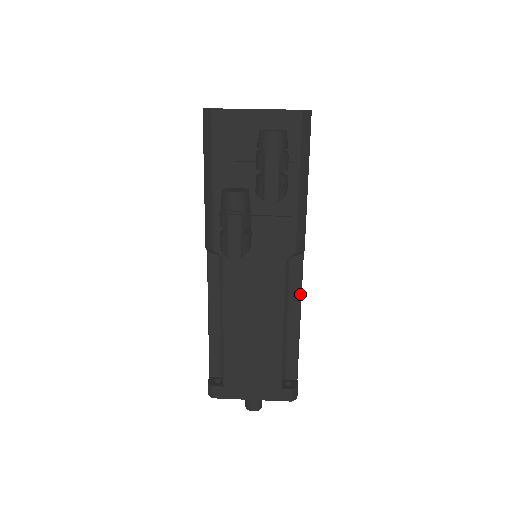
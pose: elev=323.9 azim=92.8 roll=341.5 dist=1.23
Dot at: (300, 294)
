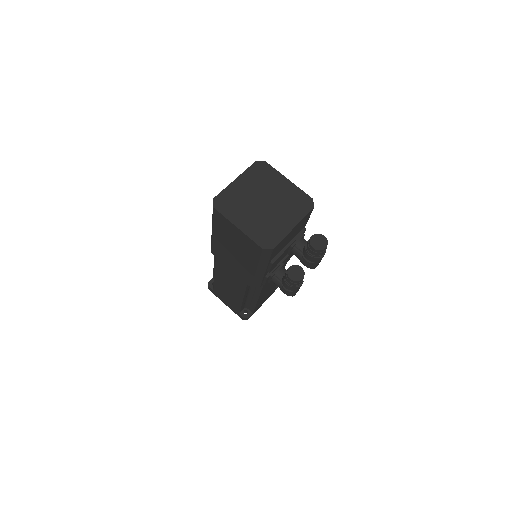
Dot at: occluded
